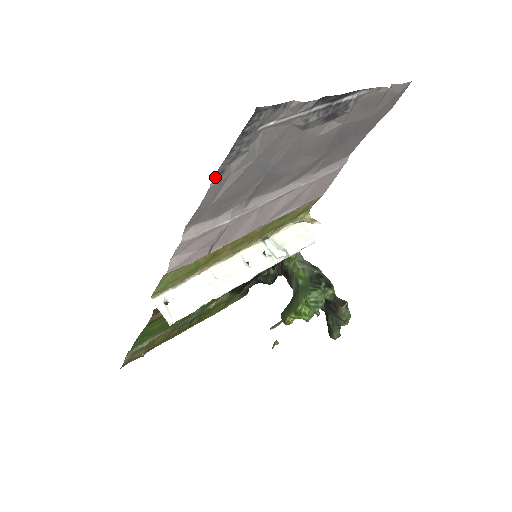
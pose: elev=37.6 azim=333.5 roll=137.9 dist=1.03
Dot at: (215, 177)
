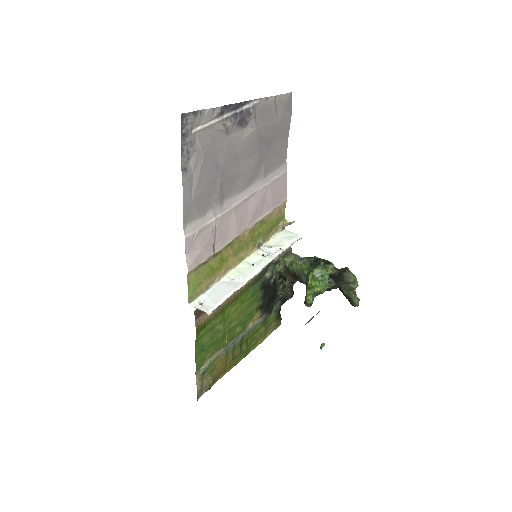
Dot at: (182, 174)
